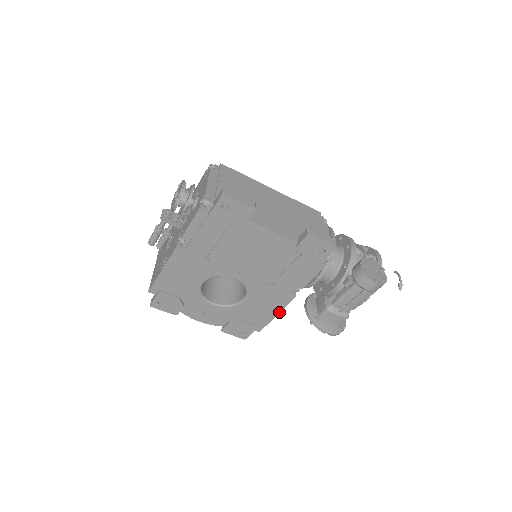
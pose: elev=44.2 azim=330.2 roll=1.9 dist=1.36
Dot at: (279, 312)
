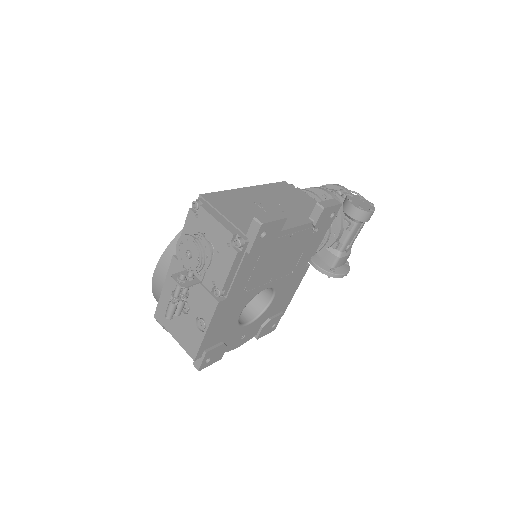
Dot at: (297, 288)
